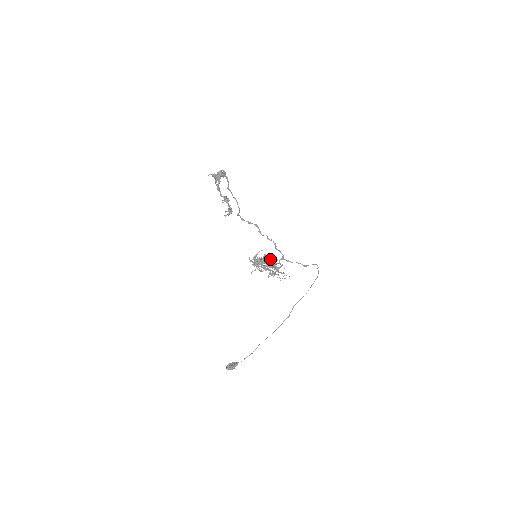
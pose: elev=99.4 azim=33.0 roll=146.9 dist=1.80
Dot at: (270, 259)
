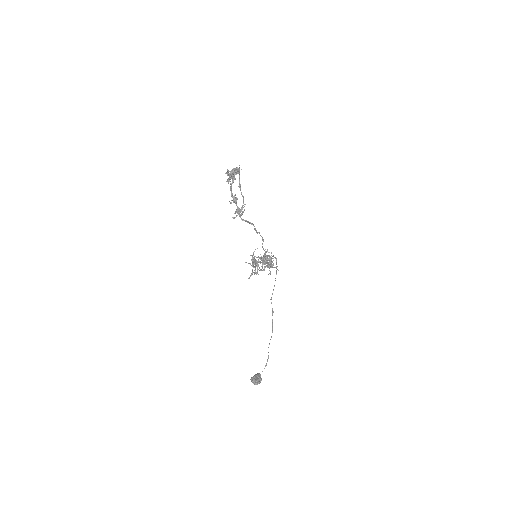
Dot at: (259, 257)
